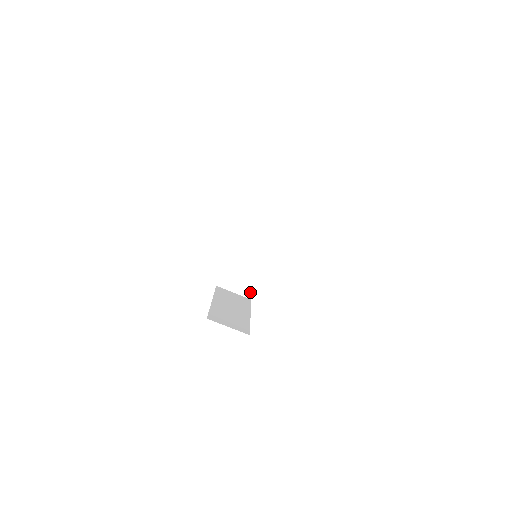
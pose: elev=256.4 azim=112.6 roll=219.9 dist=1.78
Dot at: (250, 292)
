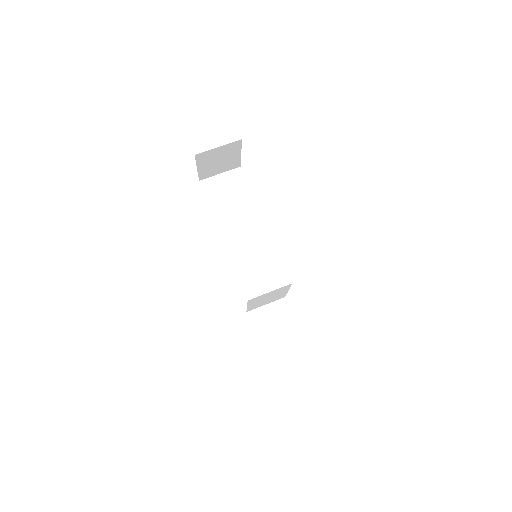
Dot at: (293, 326)
